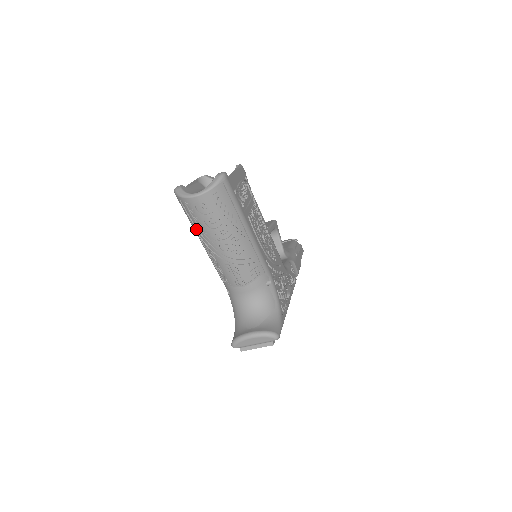
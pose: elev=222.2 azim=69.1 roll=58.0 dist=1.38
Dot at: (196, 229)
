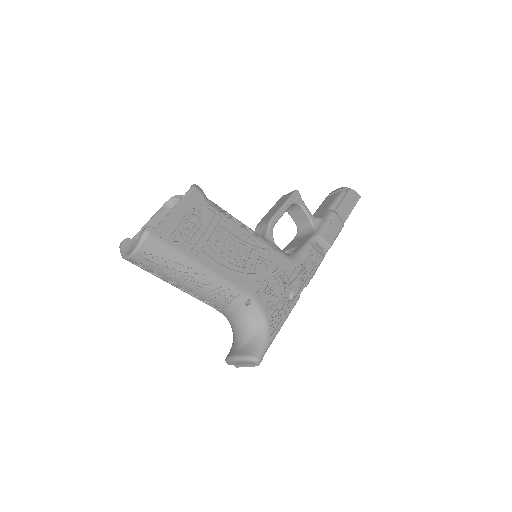
Dot at: occluded
